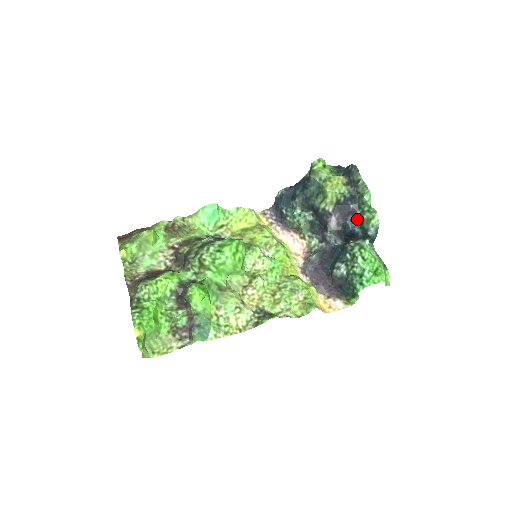
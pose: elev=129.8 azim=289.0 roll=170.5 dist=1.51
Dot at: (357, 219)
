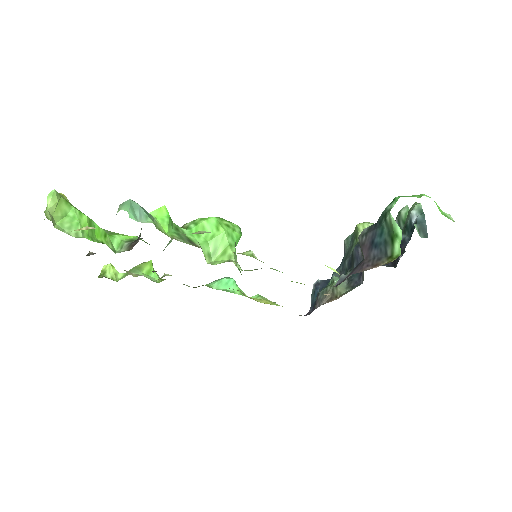
Dot at: occluded
